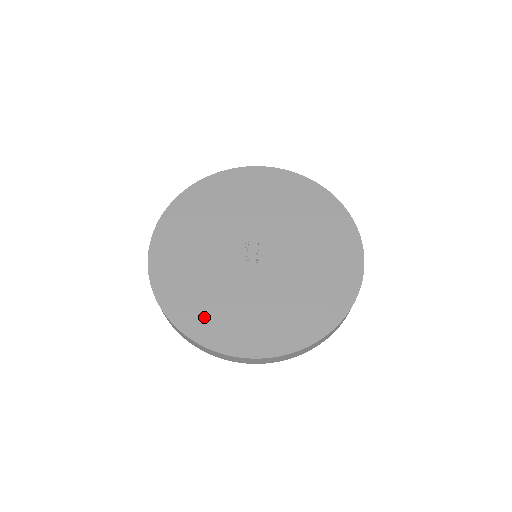
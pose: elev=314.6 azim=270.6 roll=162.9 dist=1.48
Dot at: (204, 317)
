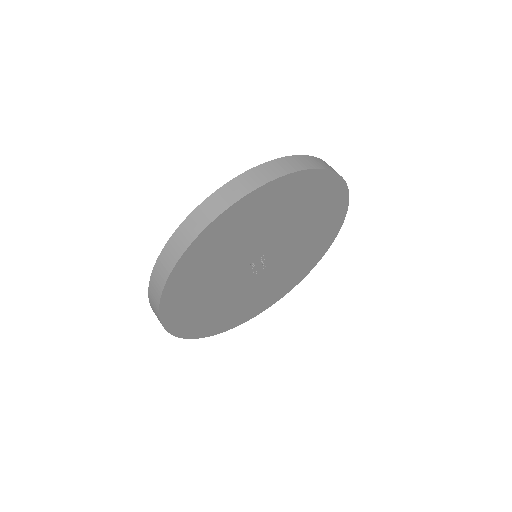
Dot at: (235, 317)
